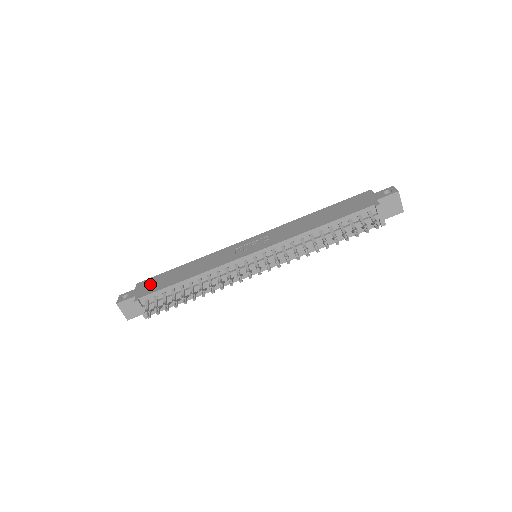
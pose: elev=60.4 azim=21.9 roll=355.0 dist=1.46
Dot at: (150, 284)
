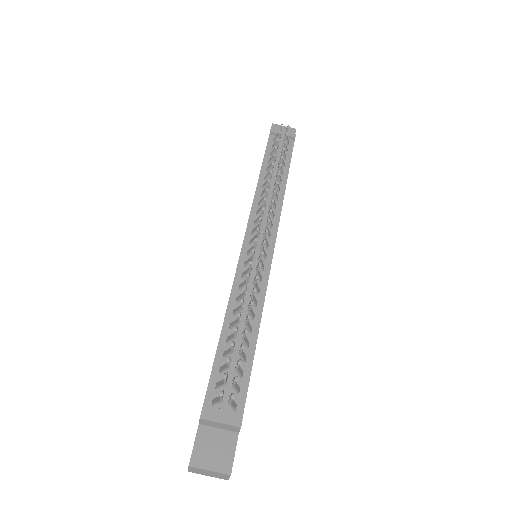
Dot at: occluded
